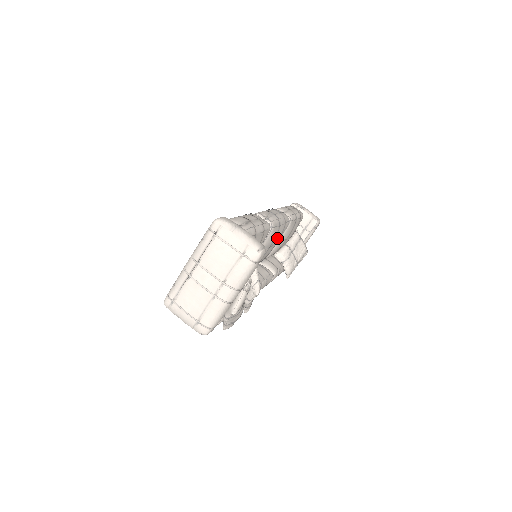
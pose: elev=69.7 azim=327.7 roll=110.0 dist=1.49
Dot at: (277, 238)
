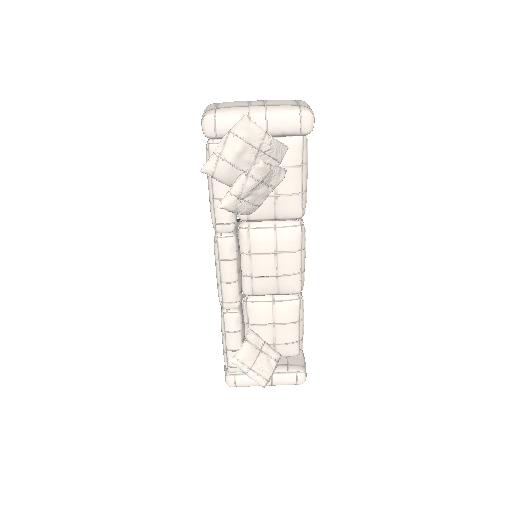
Dot at: (285, 266)
